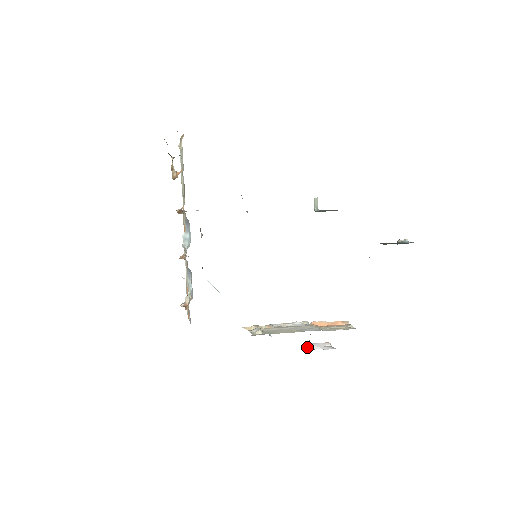
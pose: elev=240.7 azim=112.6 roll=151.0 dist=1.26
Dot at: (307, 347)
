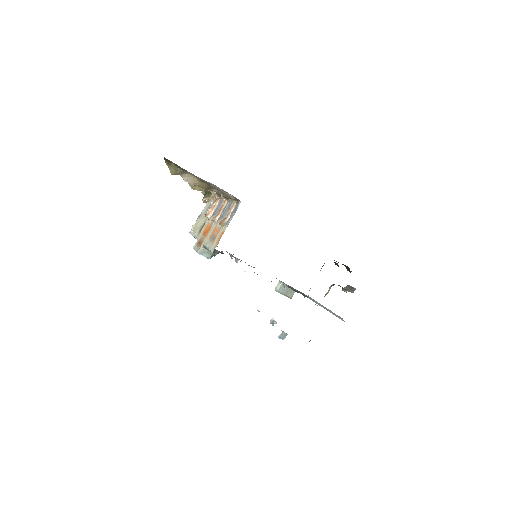
Dot at: occluded
